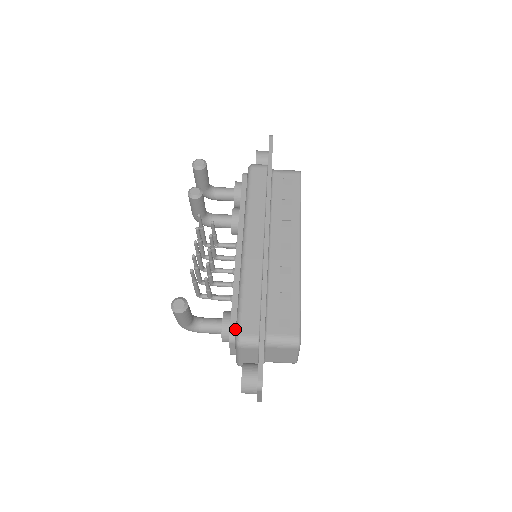
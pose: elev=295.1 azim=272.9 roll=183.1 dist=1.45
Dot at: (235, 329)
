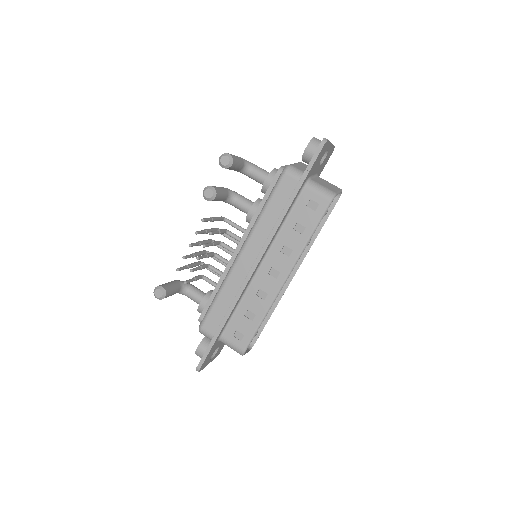
Dot at: occluded
